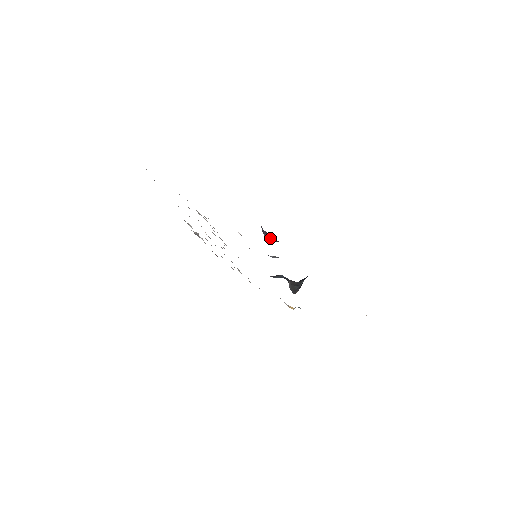
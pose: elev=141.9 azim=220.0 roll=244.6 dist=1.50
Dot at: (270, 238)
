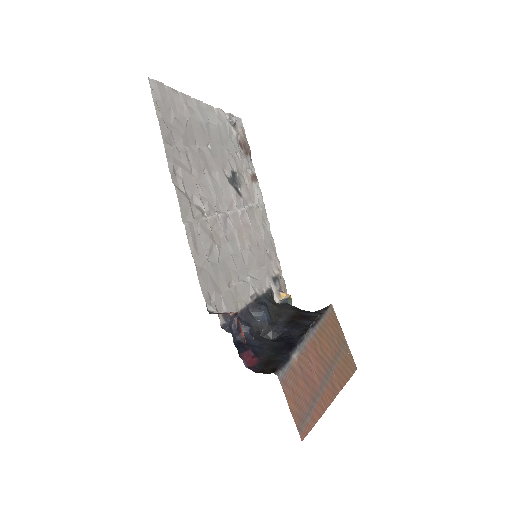
Dot at: (236, 333)
